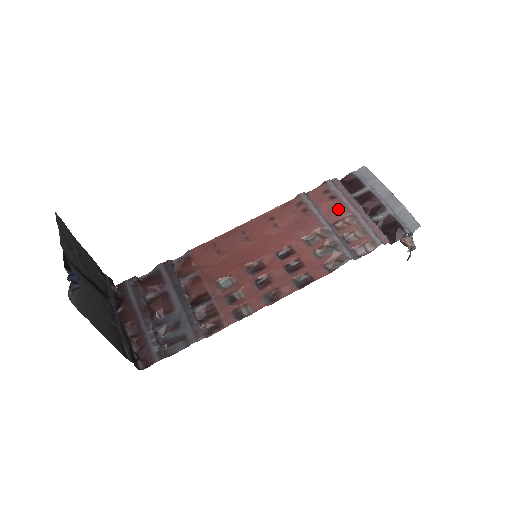
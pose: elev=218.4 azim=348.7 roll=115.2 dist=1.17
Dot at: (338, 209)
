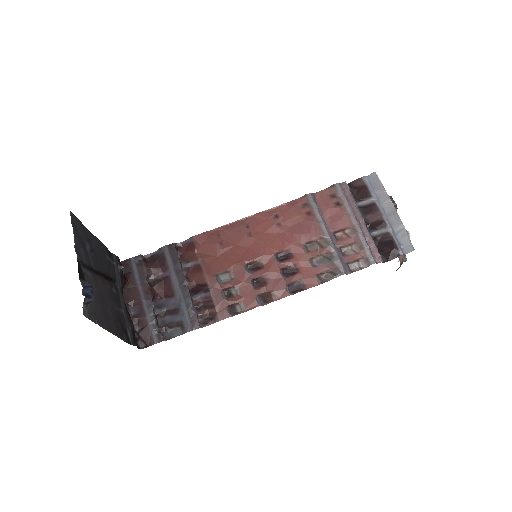
Dot at: (341, 218)
